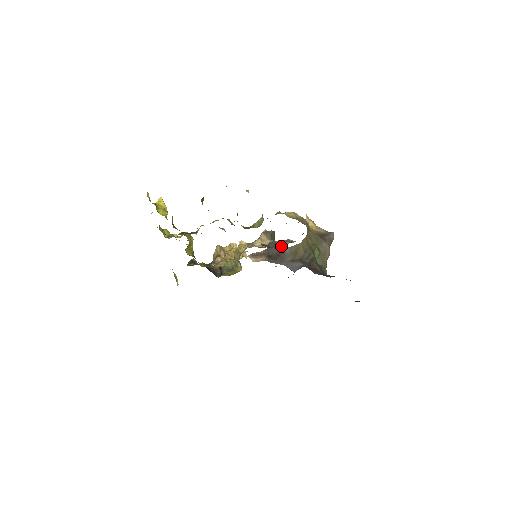
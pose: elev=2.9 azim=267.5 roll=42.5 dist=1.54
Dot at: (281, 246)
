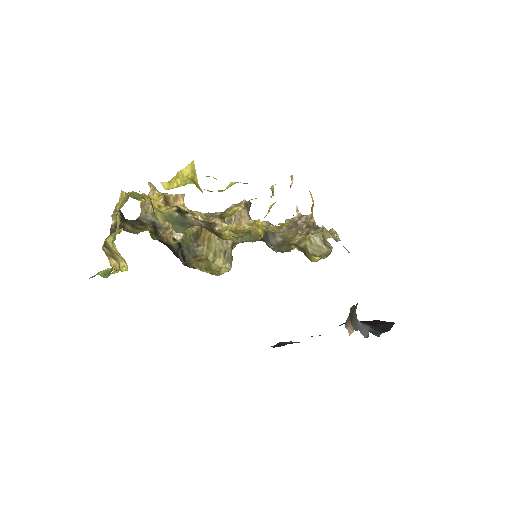
Dot at: (272, 238)
